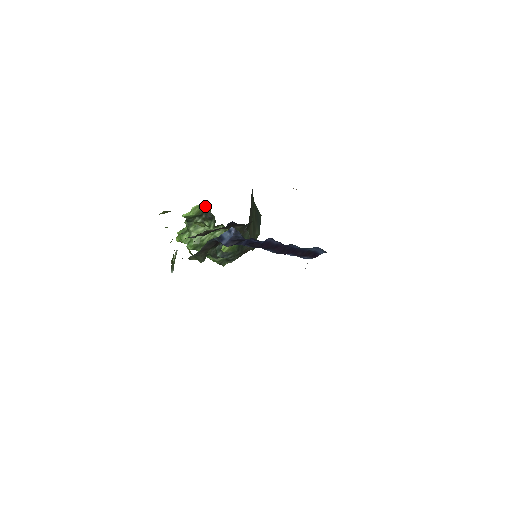
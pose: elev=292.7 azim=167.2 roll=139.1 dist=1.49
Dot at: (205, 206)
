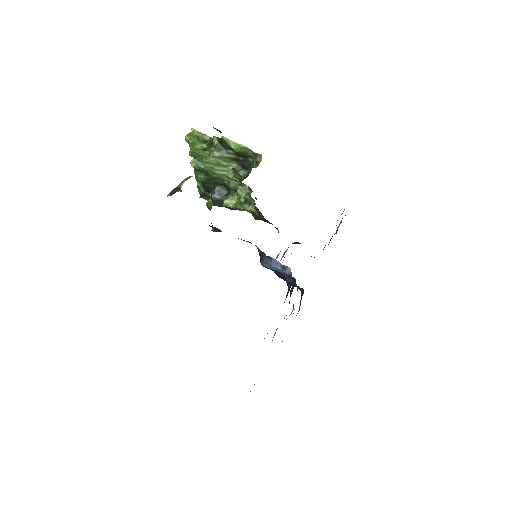
Dot at: (254, 155)
